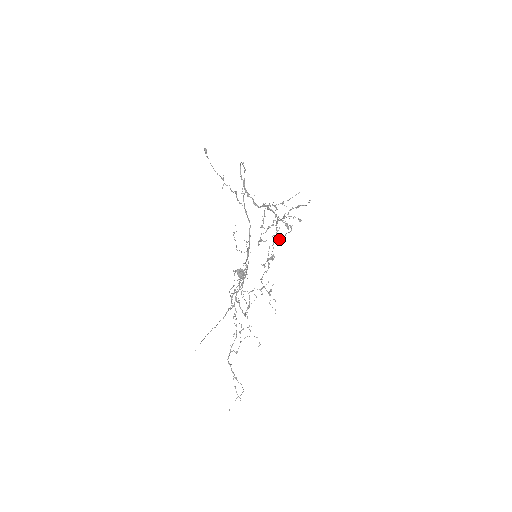
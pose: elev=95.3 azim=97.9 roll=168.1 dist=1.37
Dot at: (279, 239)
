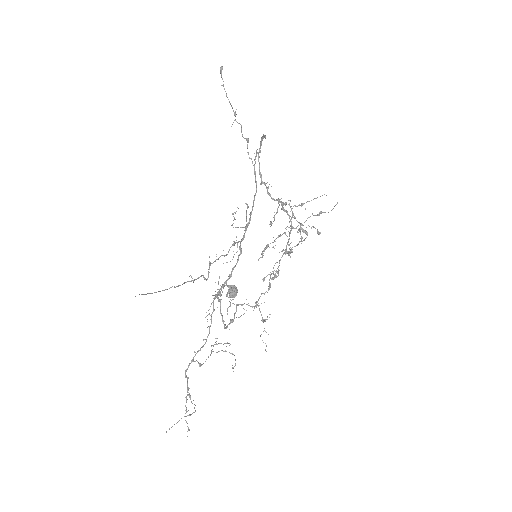
Dot at: occluded
